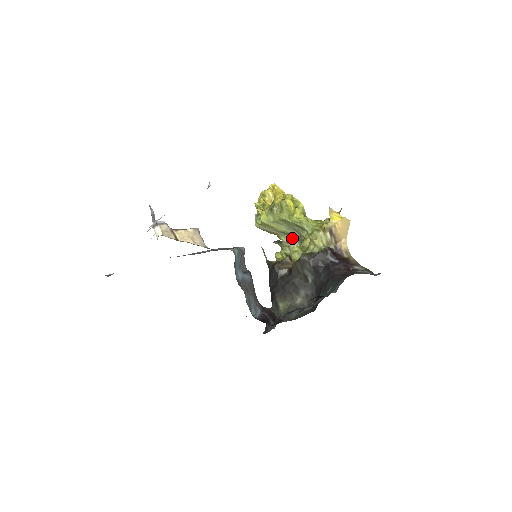
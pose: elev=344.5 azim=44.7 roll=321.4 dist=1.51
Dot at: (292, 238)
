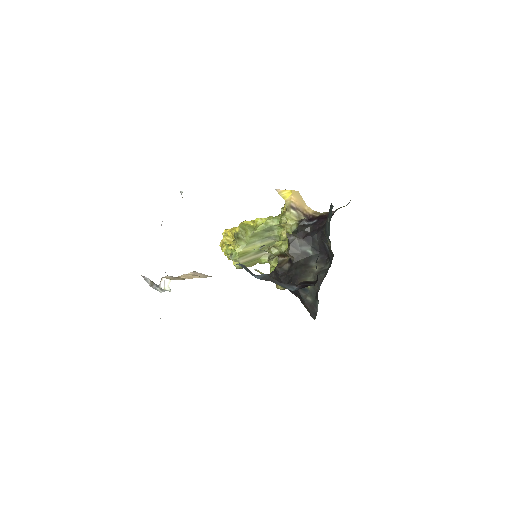
Dot at: occluded
